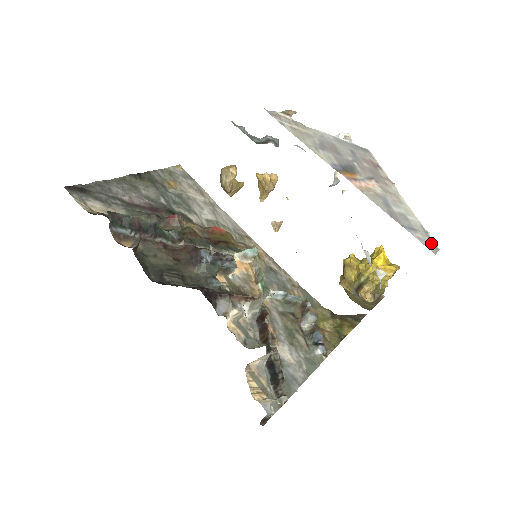
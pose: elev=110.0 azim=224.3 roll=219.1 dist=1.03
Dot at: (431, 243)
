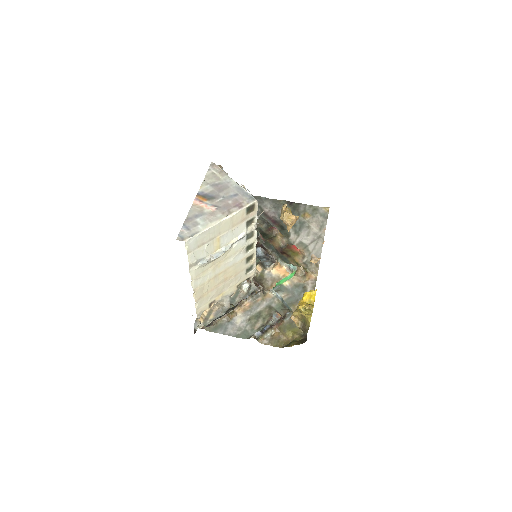
Dot at: (185, 237)
